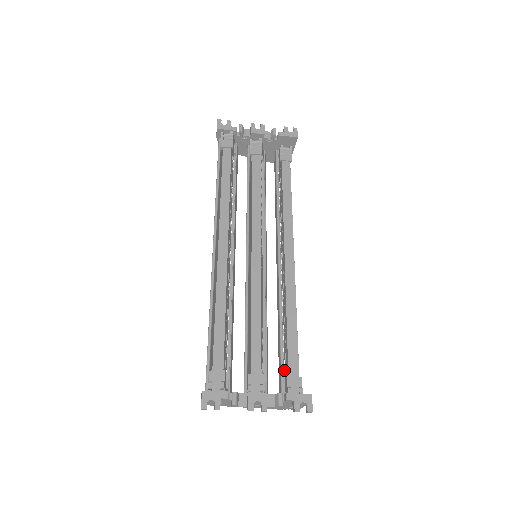
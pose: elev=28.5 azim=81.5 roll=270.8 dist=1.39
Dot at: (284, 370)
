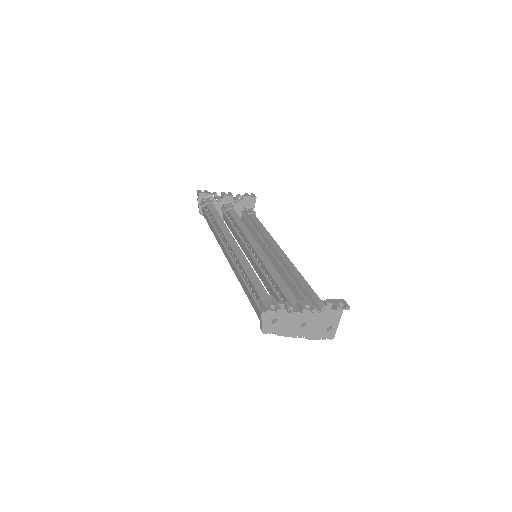
Dot at: occluded
